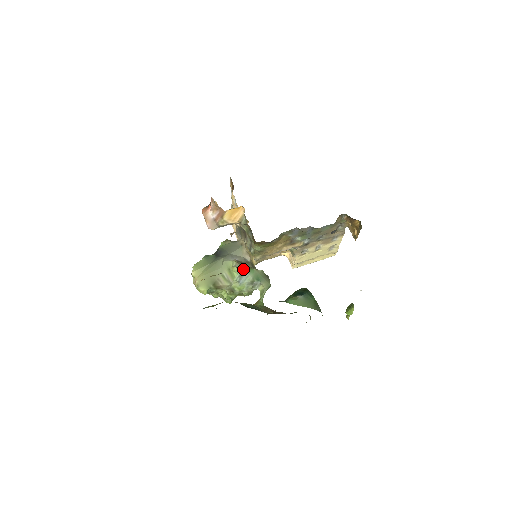
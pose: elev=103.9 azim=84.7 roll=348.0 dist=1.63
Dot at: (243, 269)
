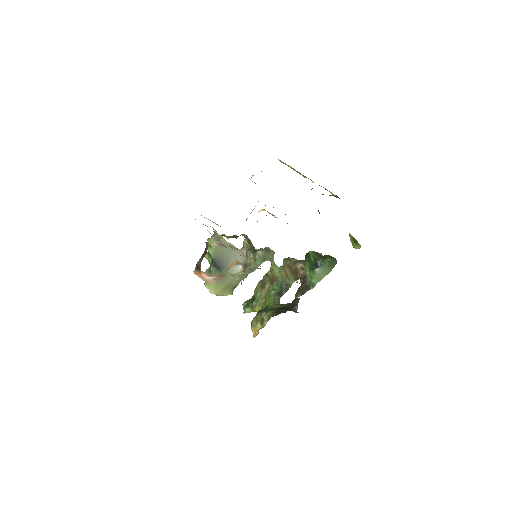
Dot at: occluded
